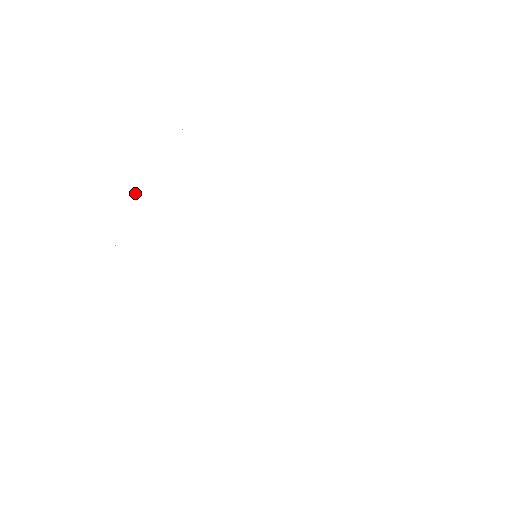
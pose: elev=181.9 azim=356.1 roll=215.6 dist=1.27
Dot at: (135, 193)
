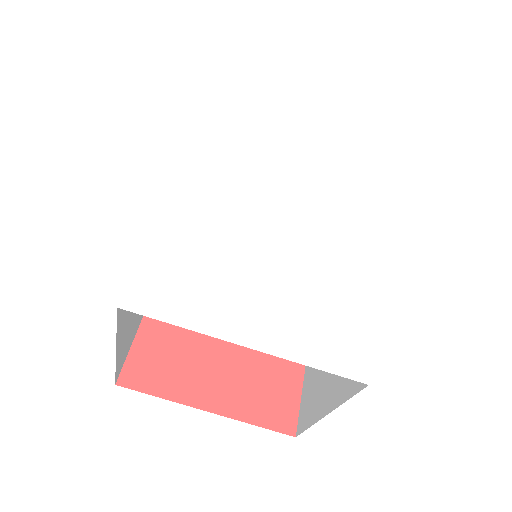
Dot at: (263, 108)
